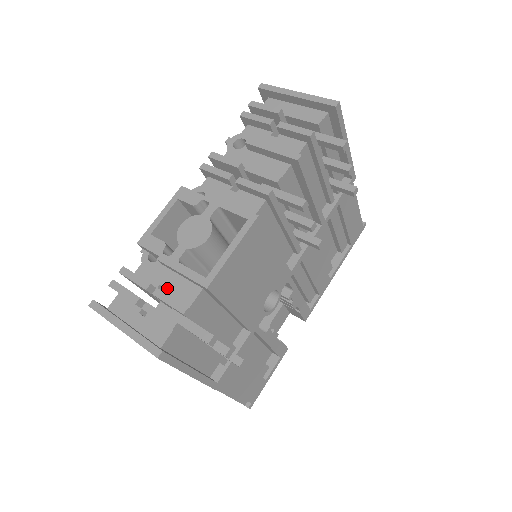
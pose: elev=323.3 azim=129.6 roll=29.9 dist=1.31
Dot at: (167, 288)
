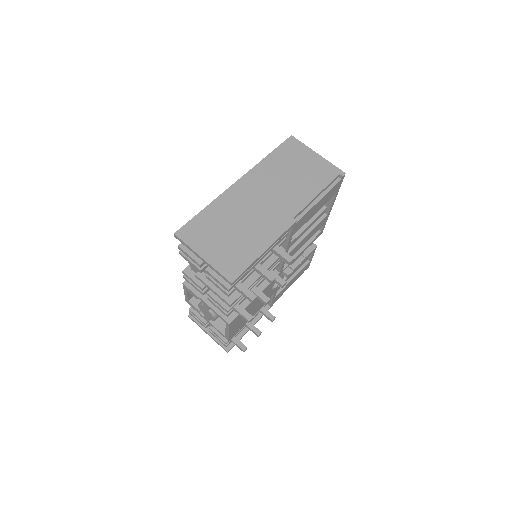
Dot at: occluded
